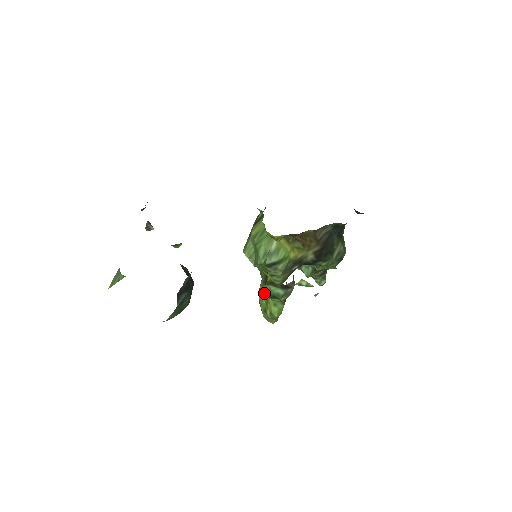
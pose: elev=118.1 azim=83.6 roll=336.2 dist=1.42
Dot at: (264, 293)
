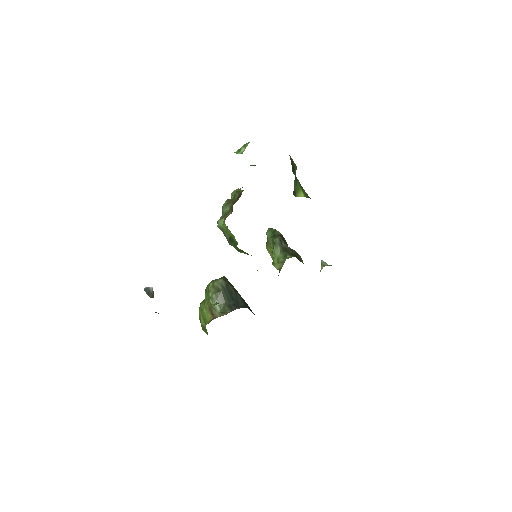
Dot at: occluded
